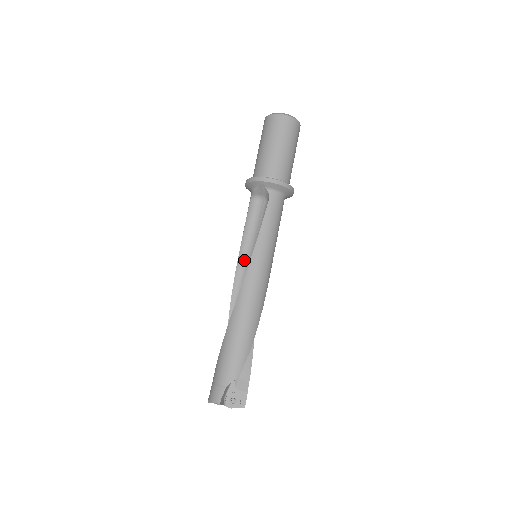
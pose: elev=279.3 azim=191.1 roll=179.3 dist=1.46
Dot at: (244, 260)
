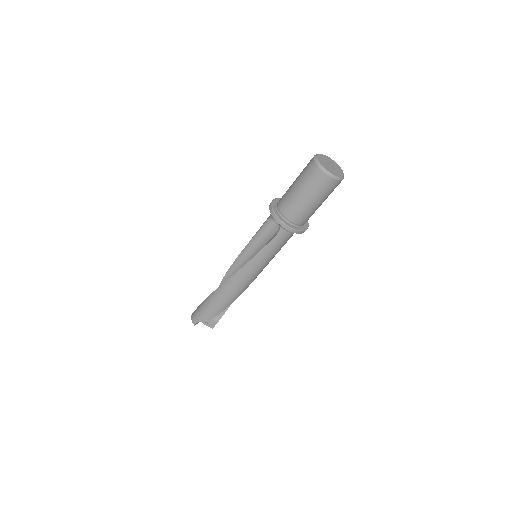
Dot at: (247, 253)
